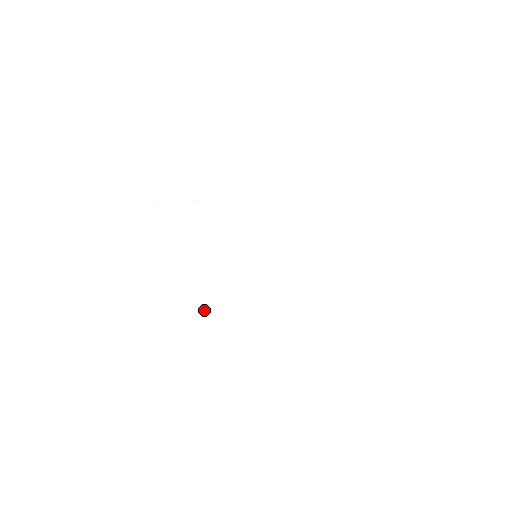
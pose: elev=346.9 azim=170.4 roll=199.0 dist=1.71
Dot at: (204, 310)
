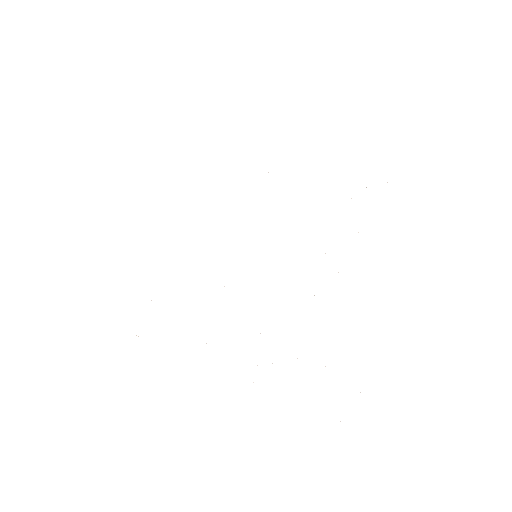
Dot at: occluded
